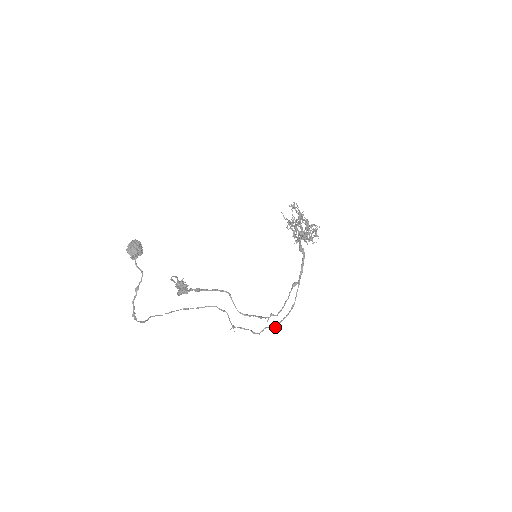
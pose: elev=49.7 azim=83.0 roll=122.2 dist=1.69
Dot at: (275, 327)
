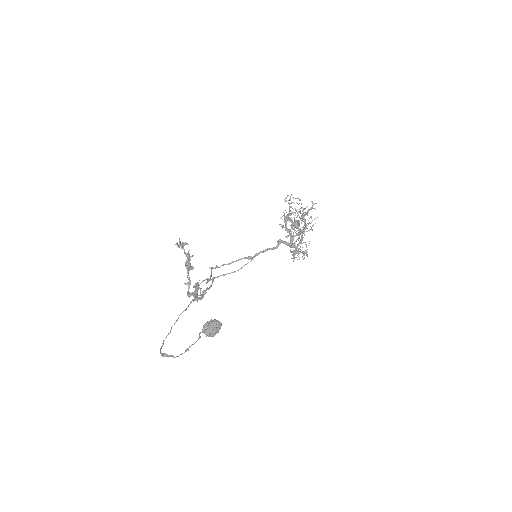
Dot at: occluded
